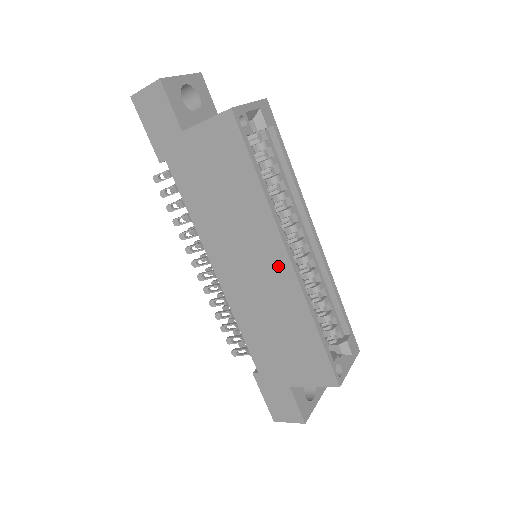
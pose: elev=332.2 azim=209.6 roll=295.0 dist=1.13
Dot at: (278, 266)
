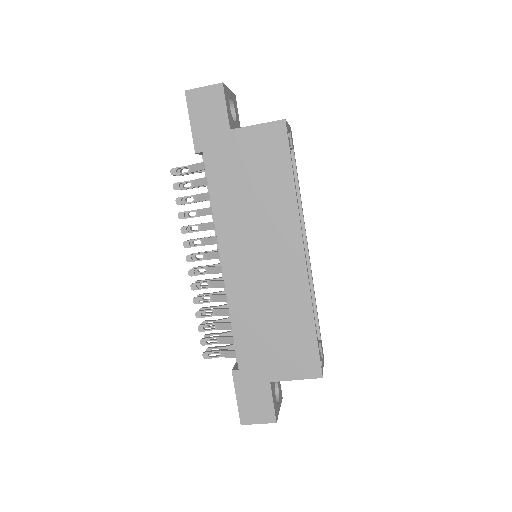
Dot at: (291, 258)
